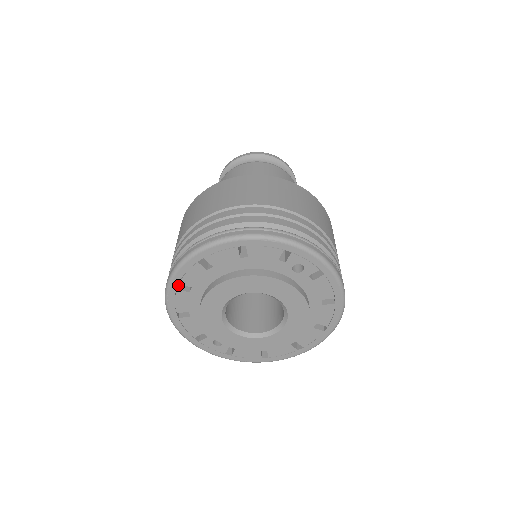
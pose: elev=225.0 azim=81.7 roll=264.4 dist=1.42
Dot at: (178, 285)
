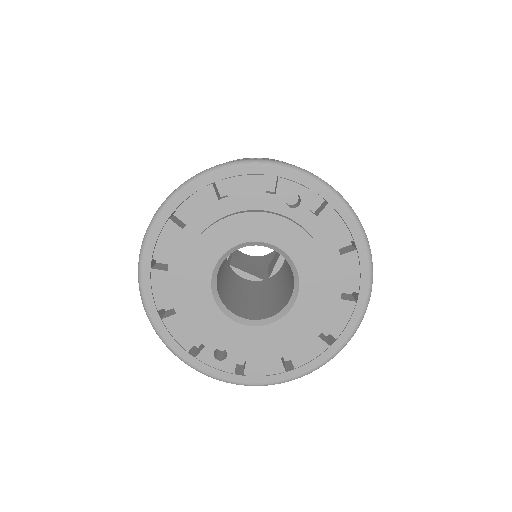
Dot at: (153, 266)
